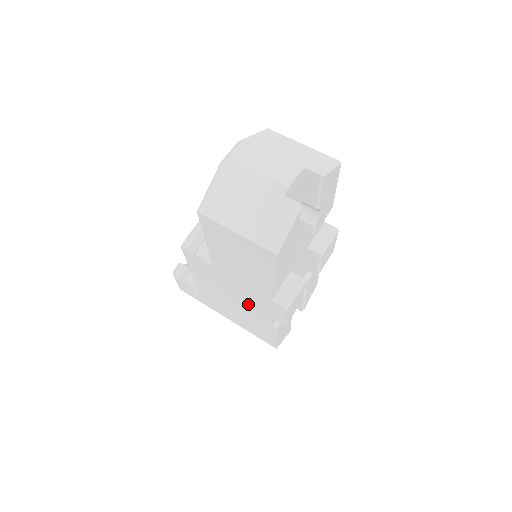
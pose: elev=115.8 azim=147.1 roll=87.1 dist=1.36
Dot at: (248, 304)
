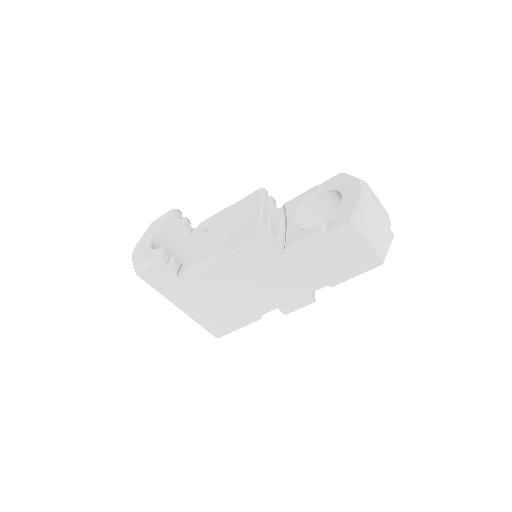
Dot at: (262, 296)
